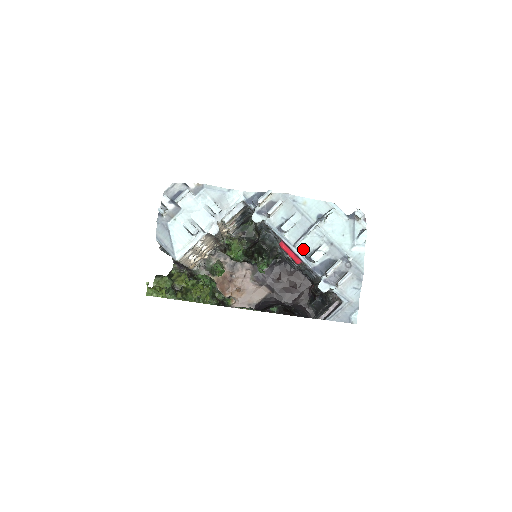
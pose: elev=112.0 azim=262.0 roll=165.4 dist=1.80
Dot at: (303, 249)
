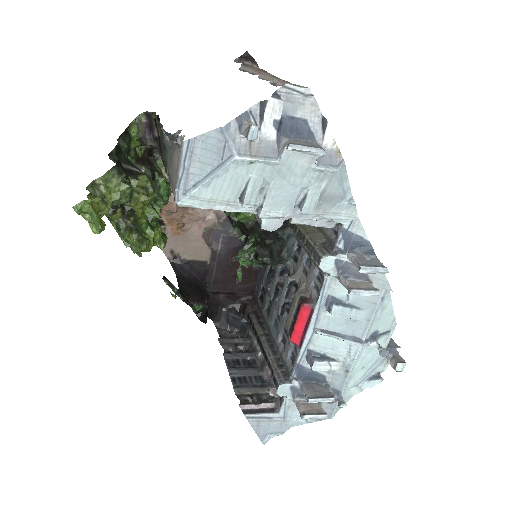
Dot at: (318, 342)
